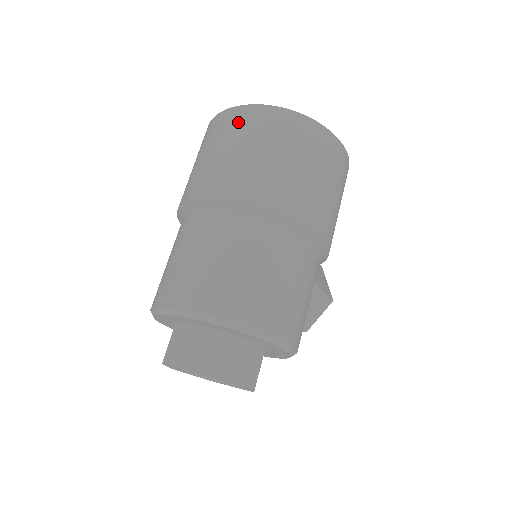
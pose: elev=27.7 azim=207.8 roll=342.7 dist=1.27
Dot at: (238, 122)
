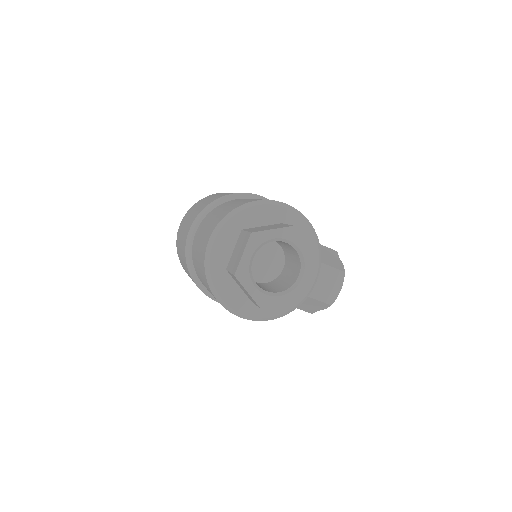
Dot at: (182, 223)
